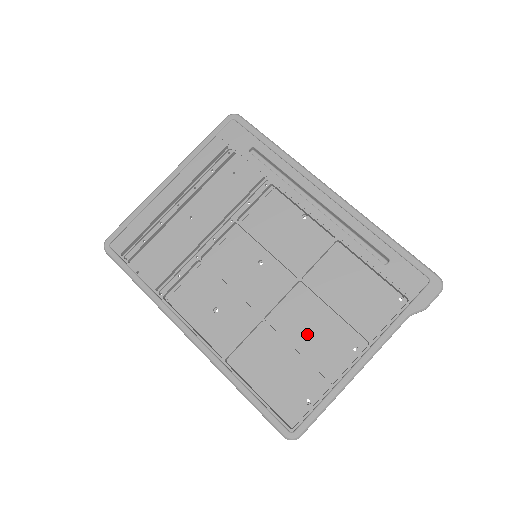
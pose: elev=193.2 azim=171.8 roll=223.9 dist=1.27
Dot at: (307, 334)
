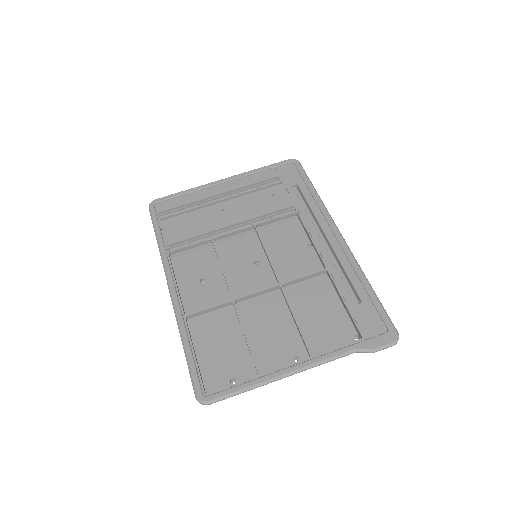
Dot at: (263, 329)
